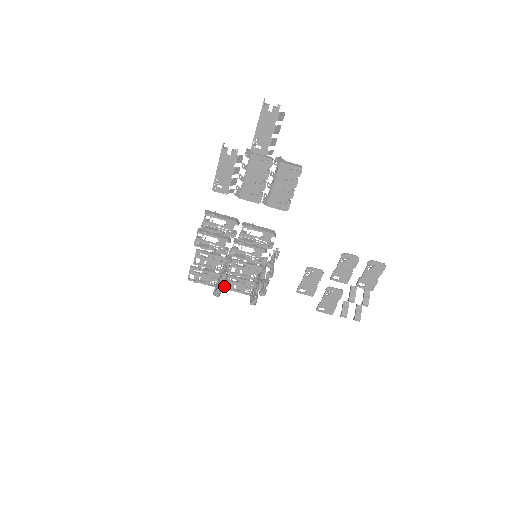
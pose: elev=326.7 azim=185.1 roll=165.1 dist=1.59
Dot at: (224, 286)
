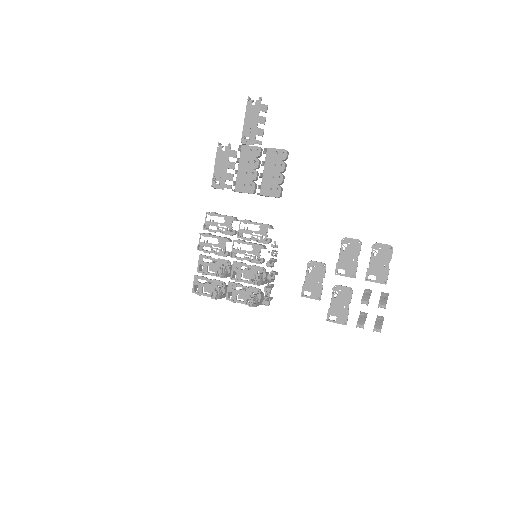
Dot at: (227, 296)
